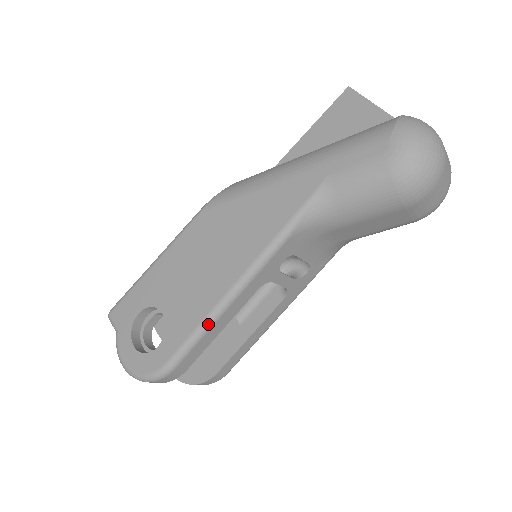
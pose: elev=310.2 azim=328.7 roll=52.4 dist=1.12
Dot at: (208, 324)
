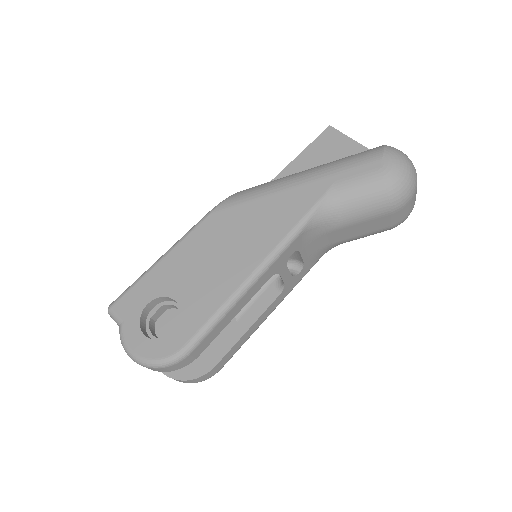
Dot at: (228, 307)
